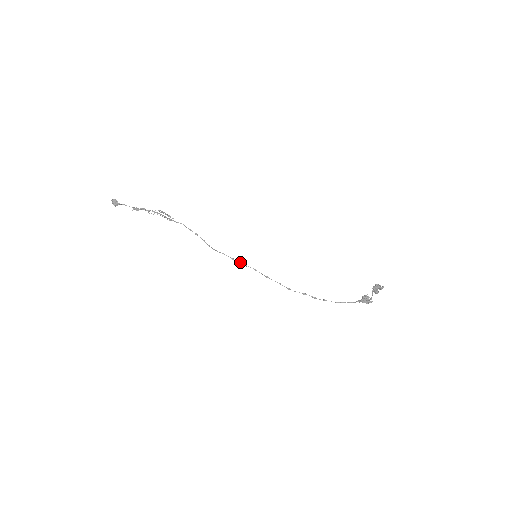
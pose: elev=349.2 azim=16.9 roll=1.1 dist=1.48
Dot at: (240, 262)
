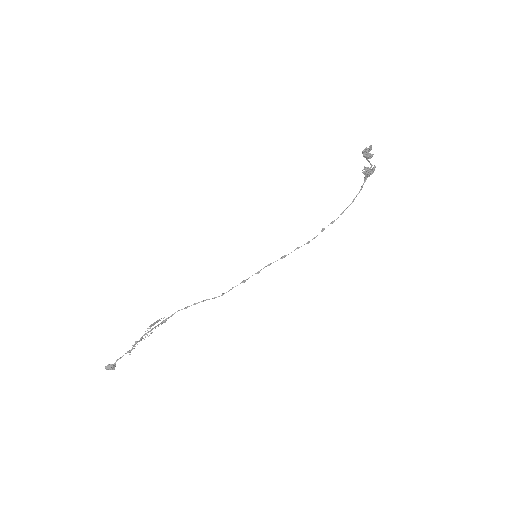
Dot at: occluded
